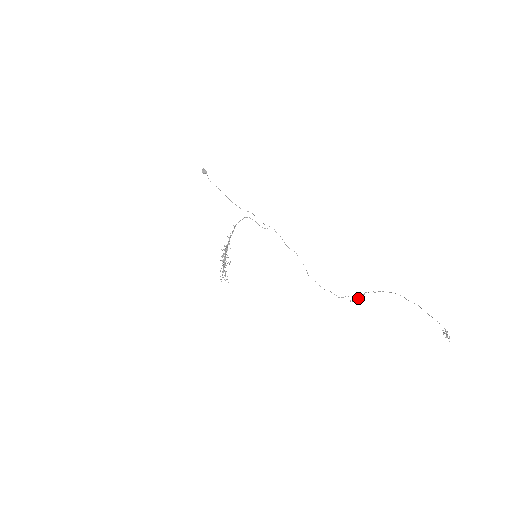
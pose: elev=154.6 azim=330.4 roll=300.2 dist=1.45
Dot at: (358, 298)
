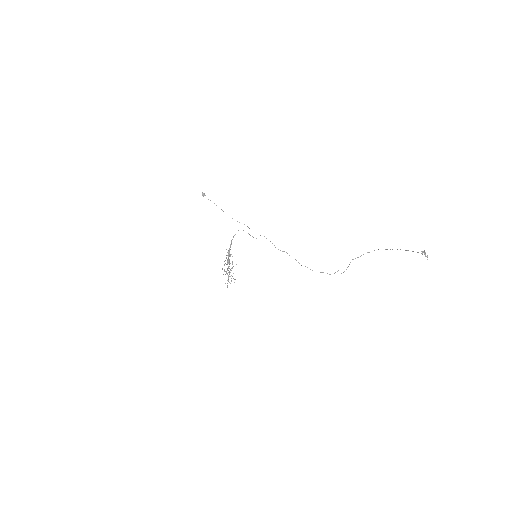
Dot at: occluded
